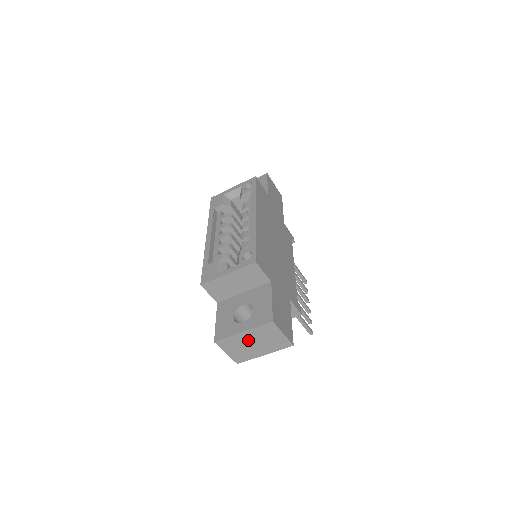
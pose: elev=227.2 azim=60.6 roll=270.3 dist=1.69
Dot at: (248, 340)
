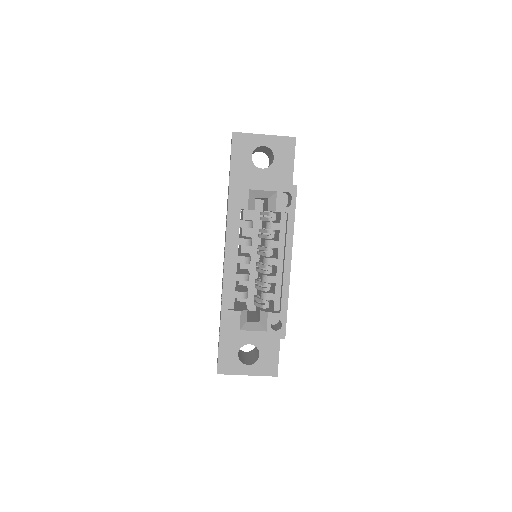
Dot at: occluded
